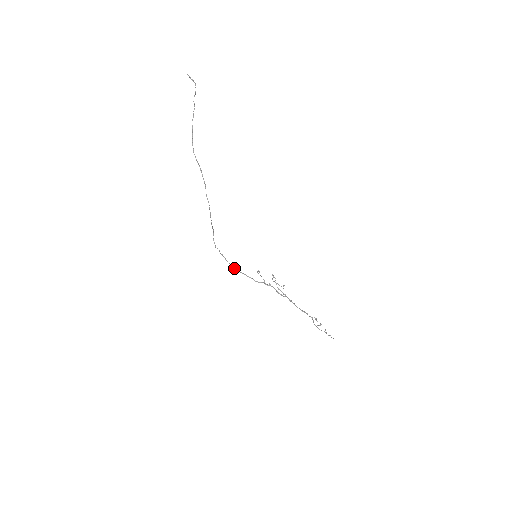
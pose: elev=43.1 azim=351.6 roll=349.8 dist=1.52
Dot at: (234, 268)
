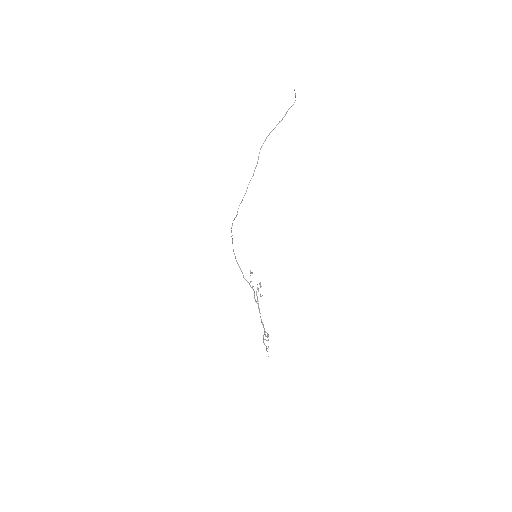
Dot at: (235, 256)
